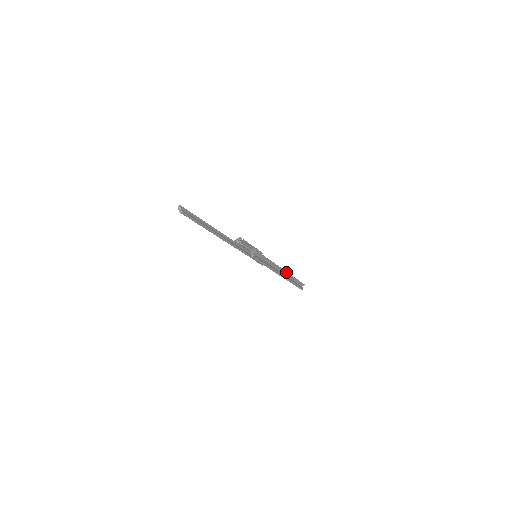
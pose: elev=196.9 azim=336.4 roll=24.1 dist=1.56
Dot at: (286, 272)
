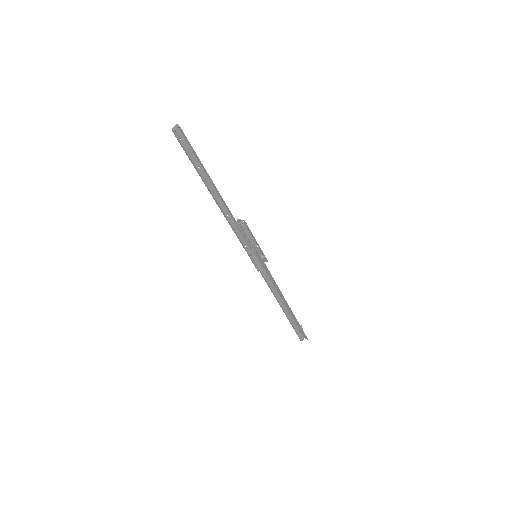
Dot at: (288, 305)
